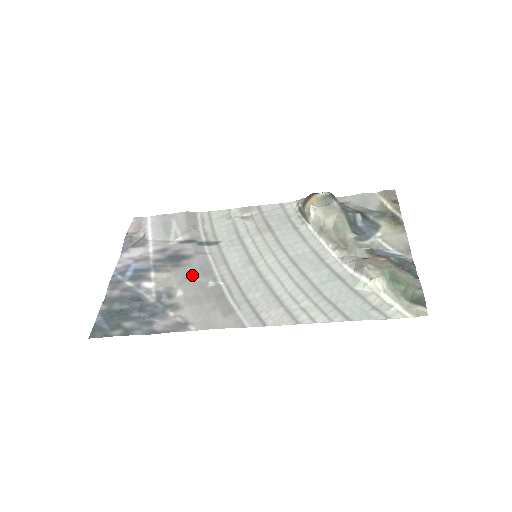
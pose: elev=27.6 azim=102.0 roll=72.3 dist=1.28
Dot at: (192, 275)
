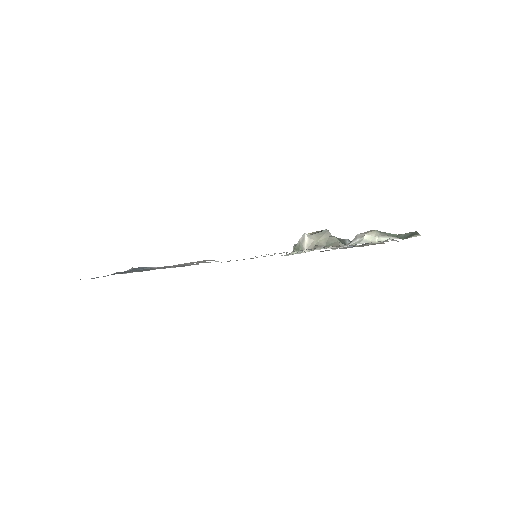
Dot at: occluded
